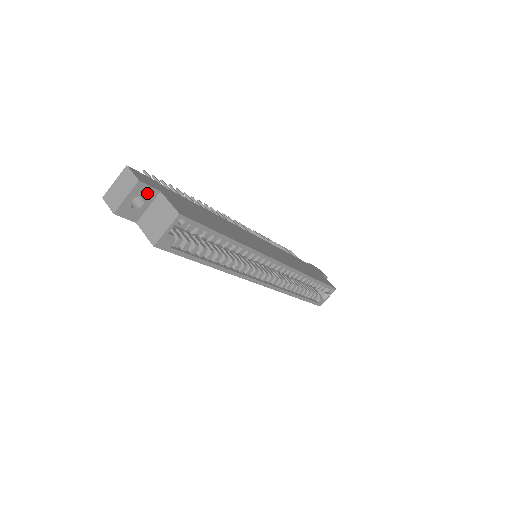
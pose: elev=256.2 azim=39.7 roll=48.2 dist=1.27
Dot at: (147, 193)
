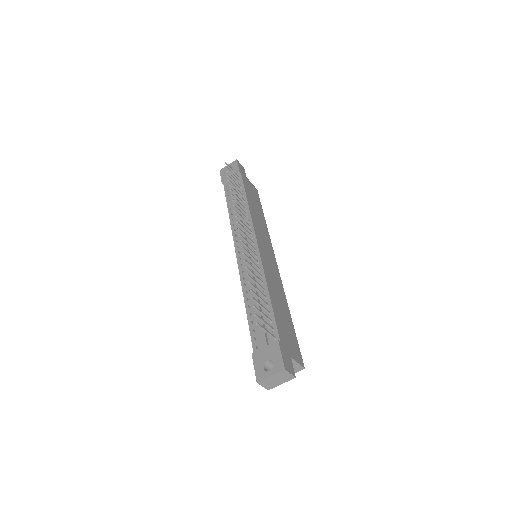
Dot at: occluded
